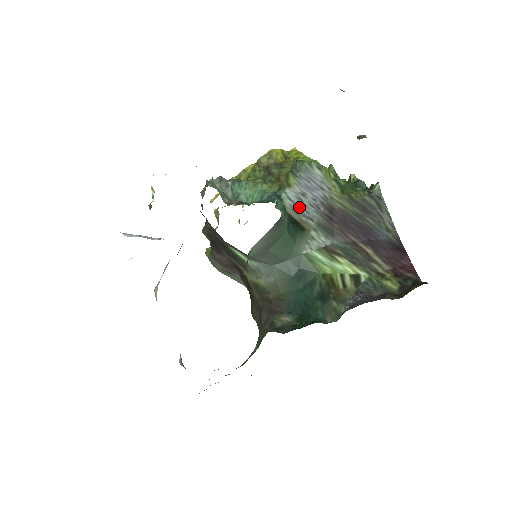
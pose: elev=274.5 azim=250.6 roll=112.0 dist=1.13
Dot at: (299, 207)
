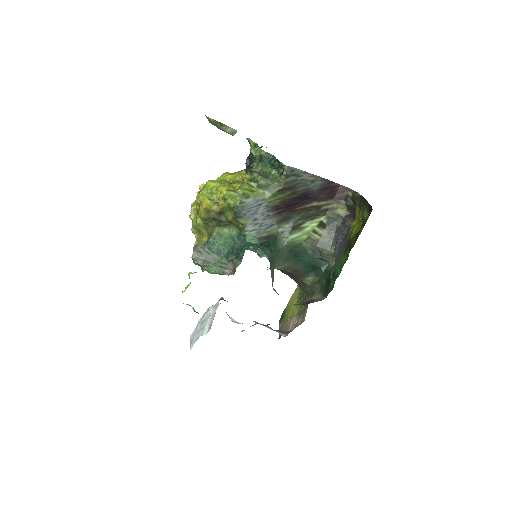
Dot at: (260, 228)
